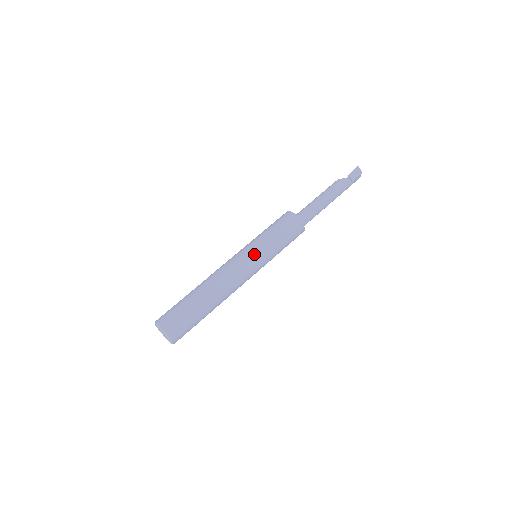
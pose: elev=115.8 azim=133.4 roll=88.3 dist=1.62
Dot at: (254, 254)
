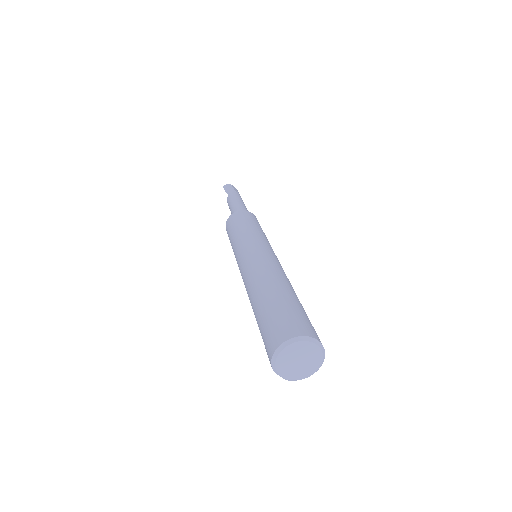
Dot at: (245, 245)
